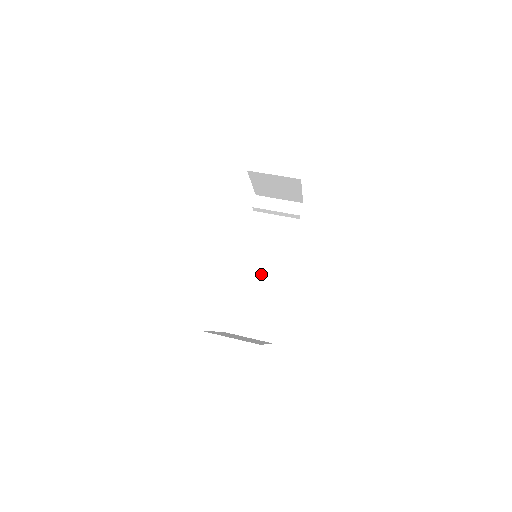
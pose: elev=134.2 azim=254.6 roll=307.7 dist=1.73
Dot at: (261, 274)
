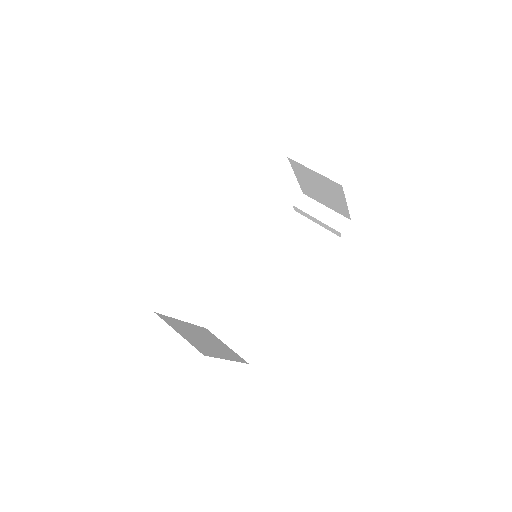
Dot at: (271, 282)
